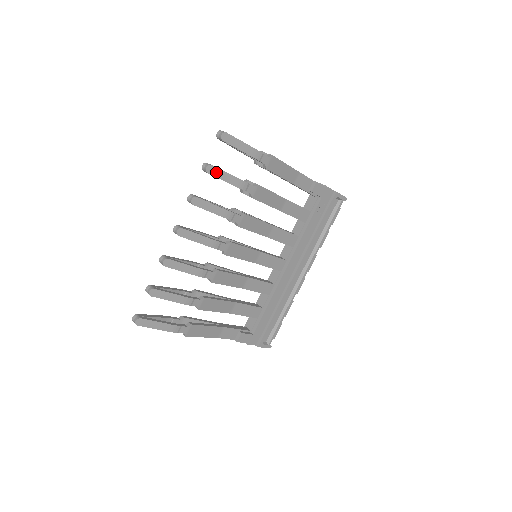
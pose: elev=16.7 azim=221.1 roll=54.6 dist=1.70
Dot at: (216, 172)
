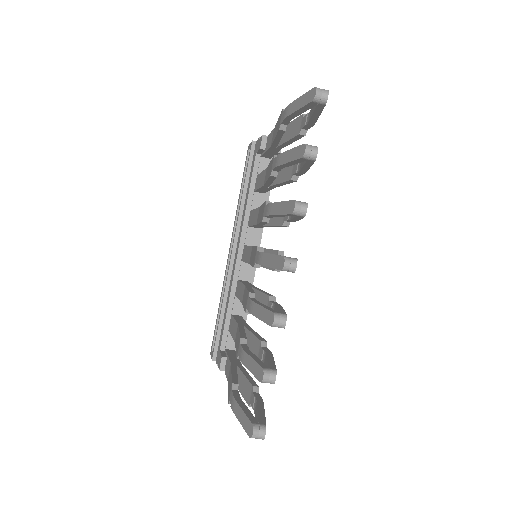
Dot at: occluded
